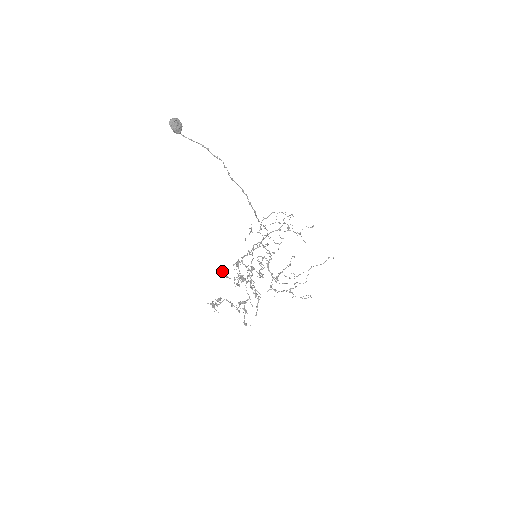
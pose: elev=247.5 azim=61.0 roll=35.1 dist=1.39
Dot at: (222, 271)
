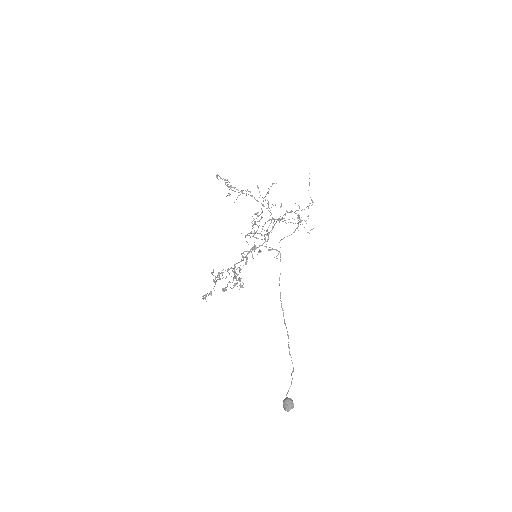
Dot at: occluded
